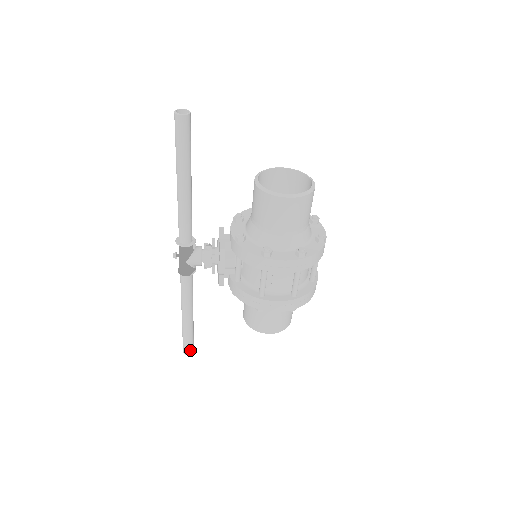
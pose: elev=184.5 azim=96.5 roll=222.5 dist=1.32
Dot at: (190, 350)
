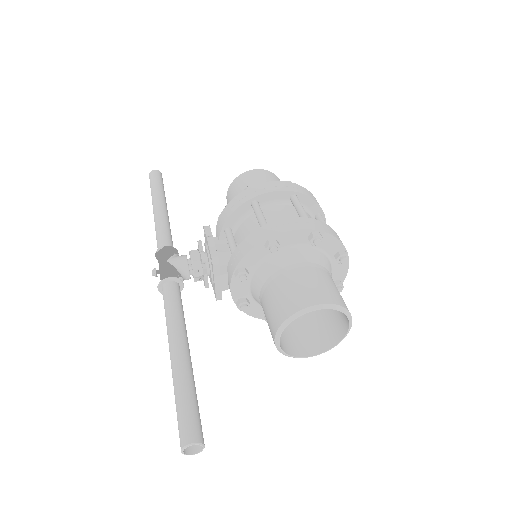
Dot at: occluded
